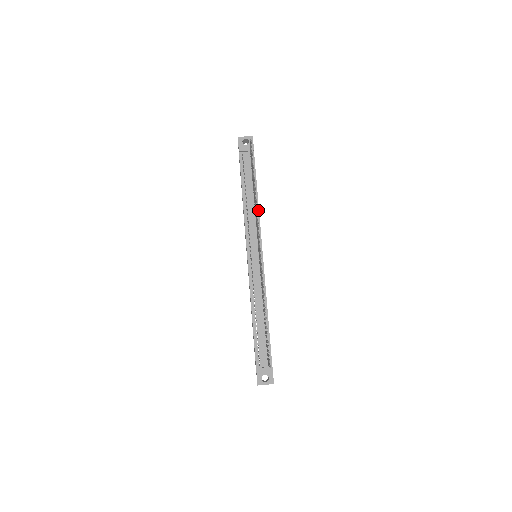
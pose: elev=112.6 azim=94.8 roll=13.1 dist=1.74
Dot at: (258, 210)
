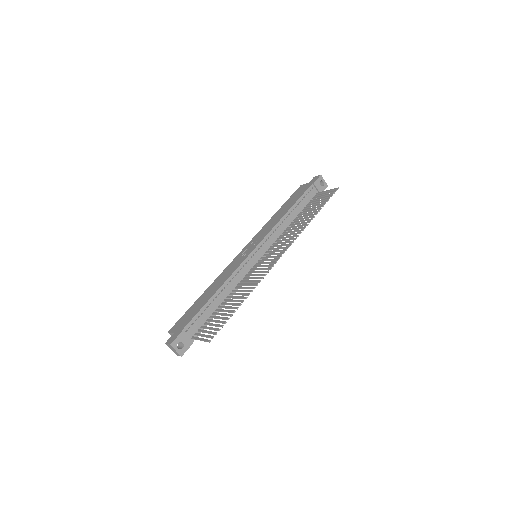
Dot at: occluded
